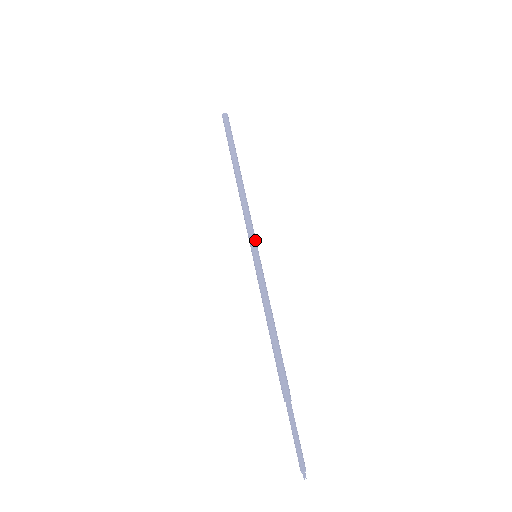
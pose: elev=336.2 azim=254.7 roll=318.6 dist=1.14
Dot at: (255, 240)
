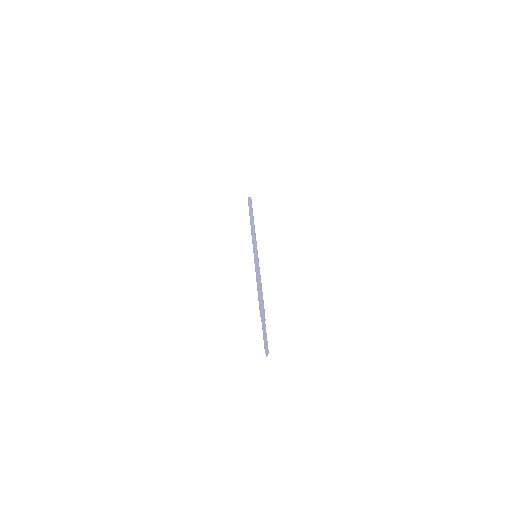
Dot at: (256, 248)
